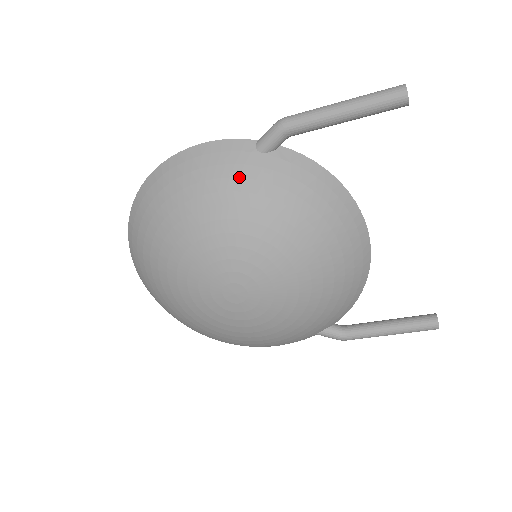
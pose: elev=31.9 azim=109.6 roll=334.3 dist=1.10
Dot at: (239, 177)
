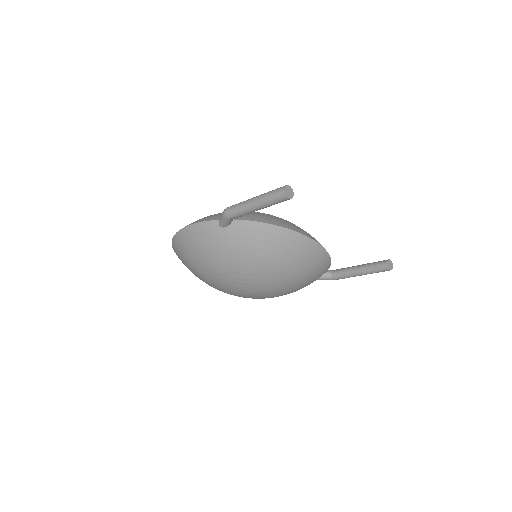
Dot at: (217, 245)
